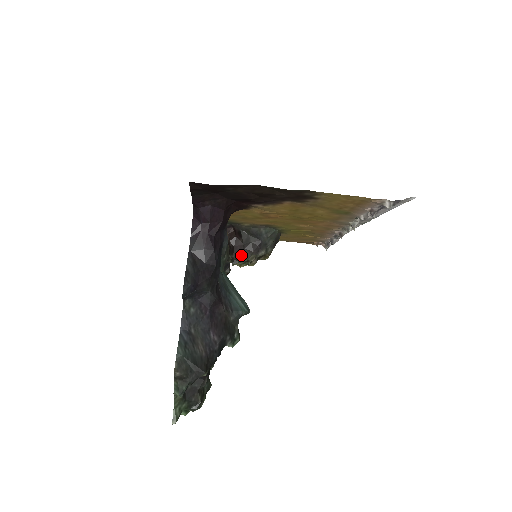
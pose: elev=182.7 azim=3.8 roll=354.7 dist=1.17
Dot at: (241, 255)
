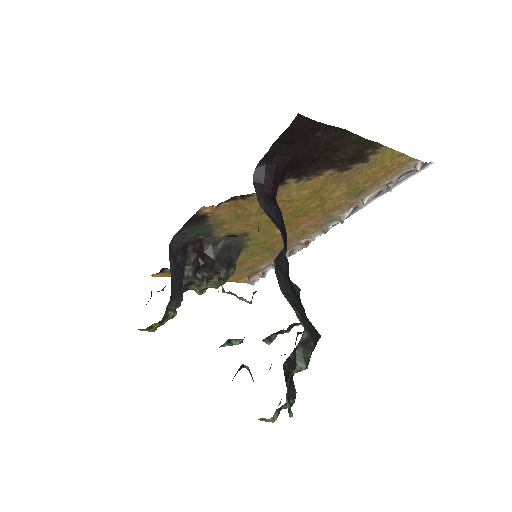
Dot at: (215, 271)
